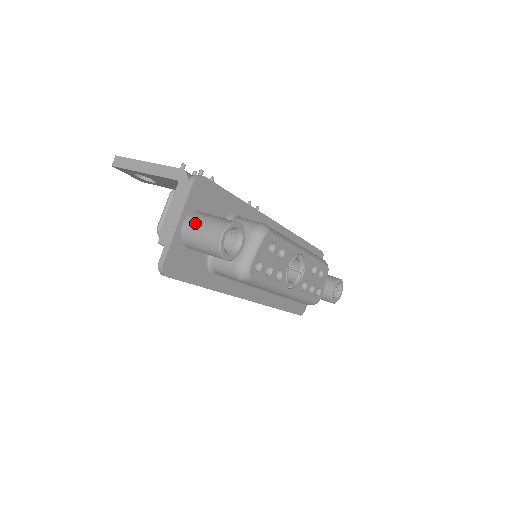
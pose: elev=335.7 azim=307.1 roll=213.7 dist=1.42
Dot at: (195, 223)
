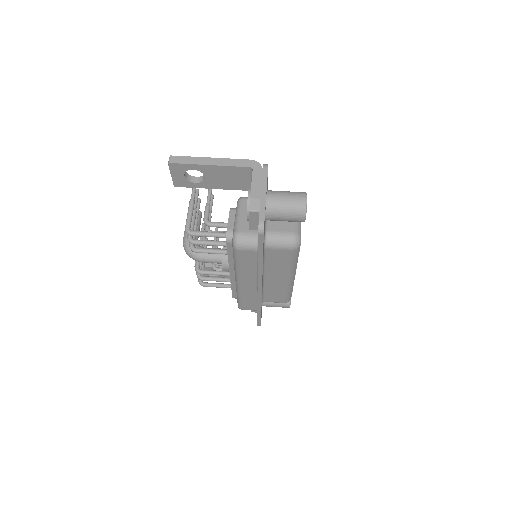
Dot at: (278, 194)
